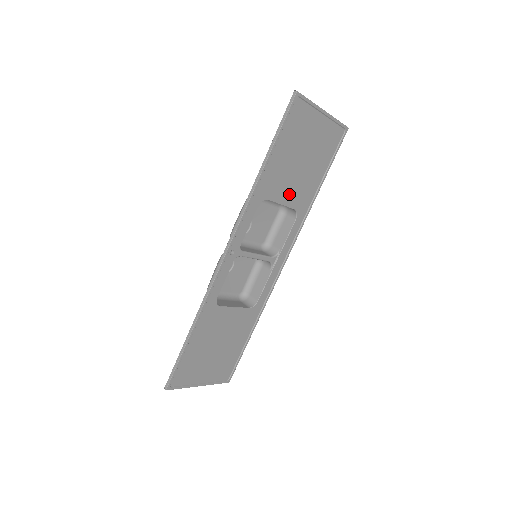
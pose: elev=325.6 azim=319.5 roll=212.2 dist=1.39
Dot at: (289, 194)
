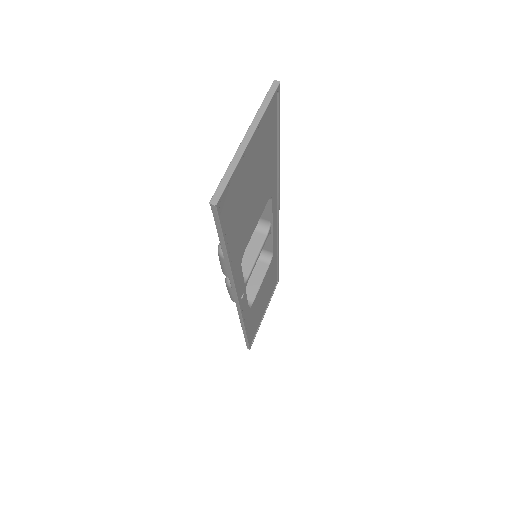
Dot at: (257, 212)
